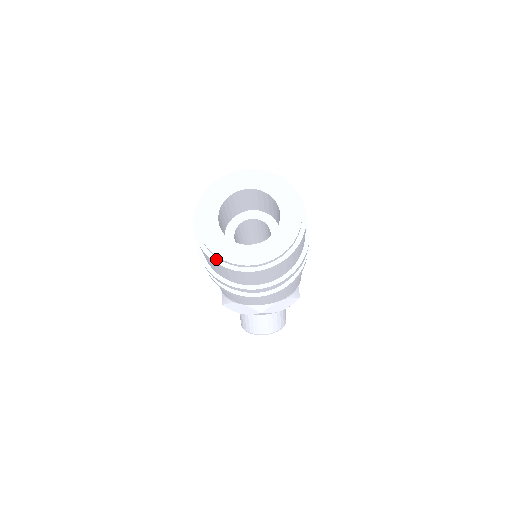
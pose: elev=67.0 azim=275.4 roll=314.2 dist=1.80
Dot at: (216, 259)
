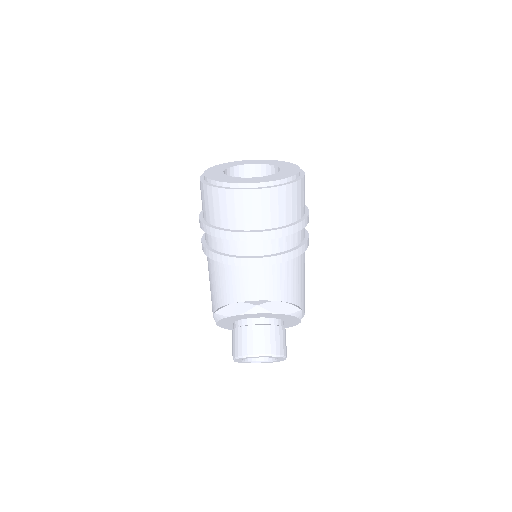
Dot at: (217, 186)
